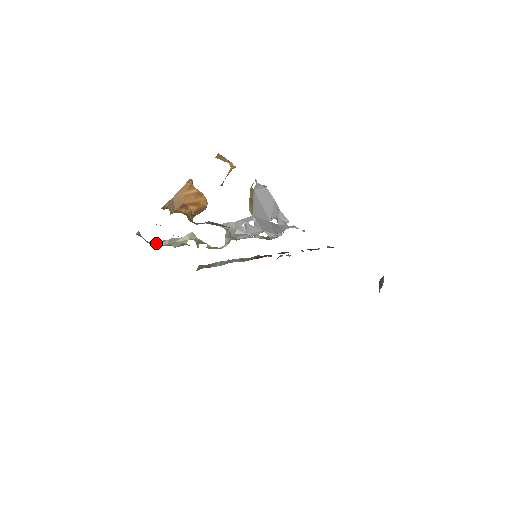
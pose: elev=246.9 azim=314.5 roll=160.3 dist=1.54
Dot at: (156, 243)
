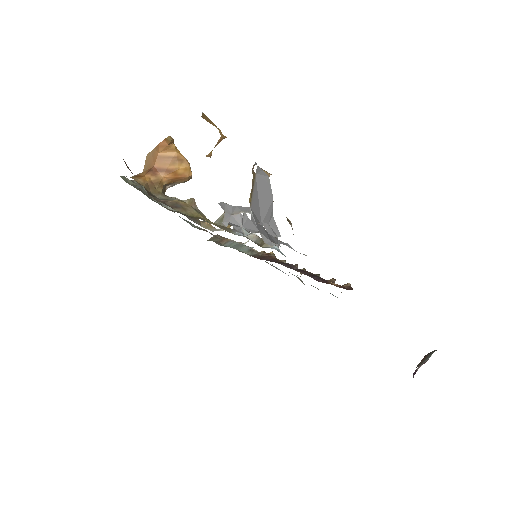
Dot at: occluded
